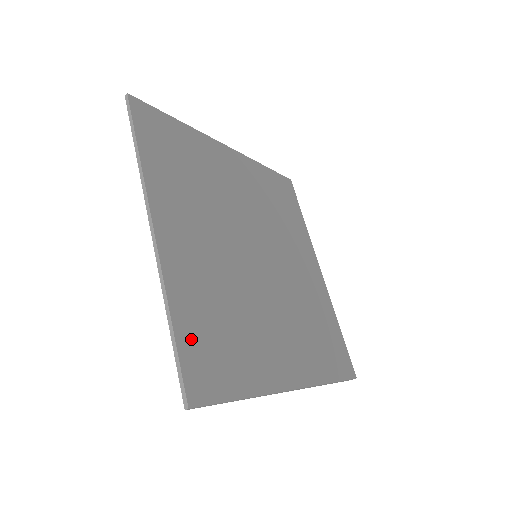
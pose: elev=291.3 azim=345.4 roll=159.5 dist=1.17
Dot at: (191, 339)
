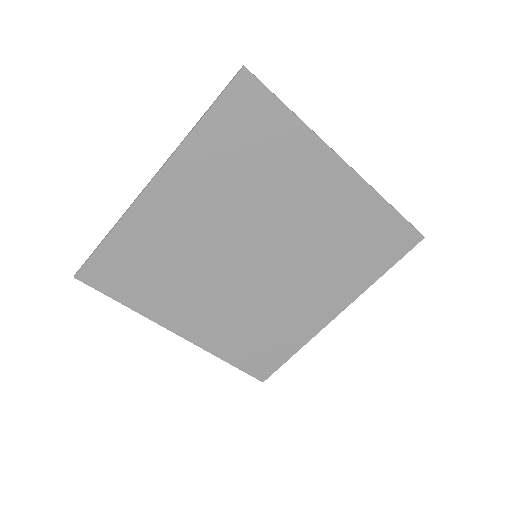
Dot at: (113, 254)
